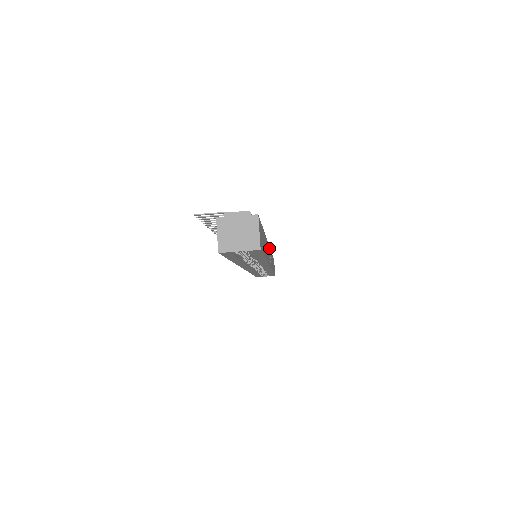
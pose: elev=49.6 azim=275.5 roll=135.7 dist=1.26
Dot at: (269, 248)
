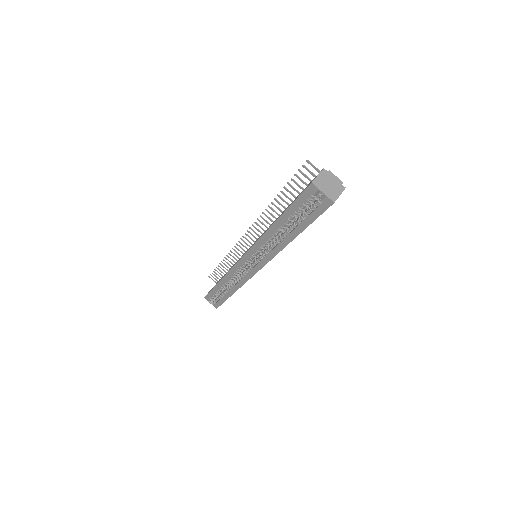
Dot at: occluded
